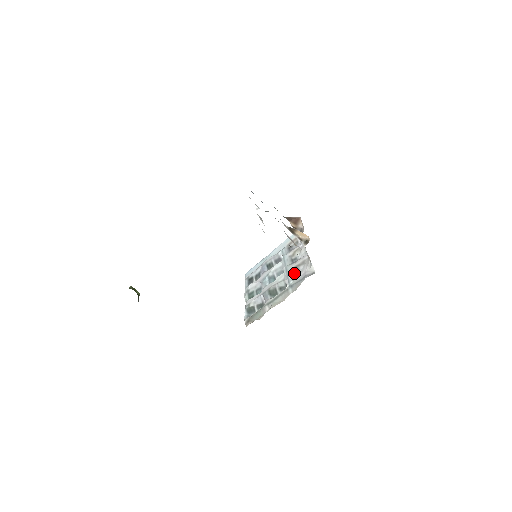
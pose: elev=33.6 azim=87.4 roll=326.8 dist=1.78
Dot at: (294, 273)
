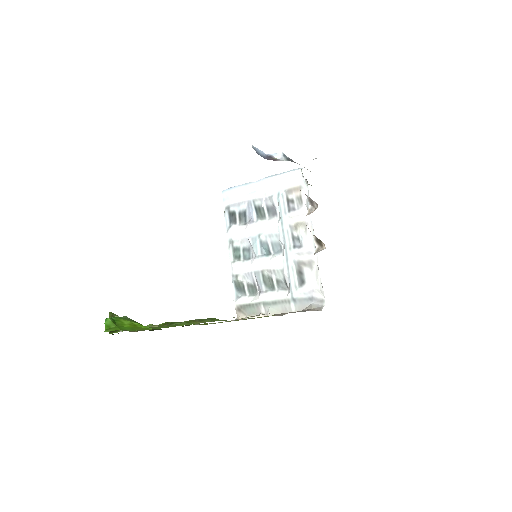
Dot at: (297, 275)
